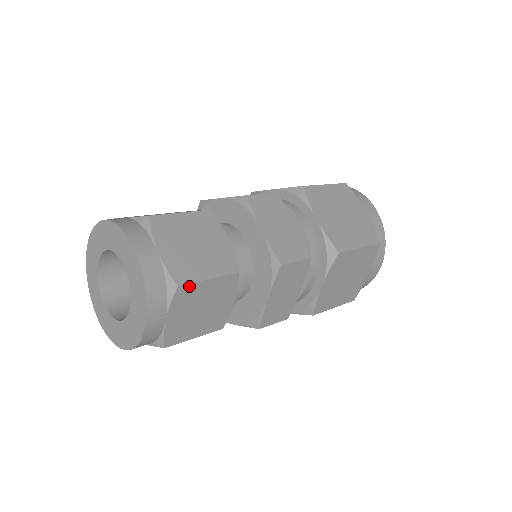
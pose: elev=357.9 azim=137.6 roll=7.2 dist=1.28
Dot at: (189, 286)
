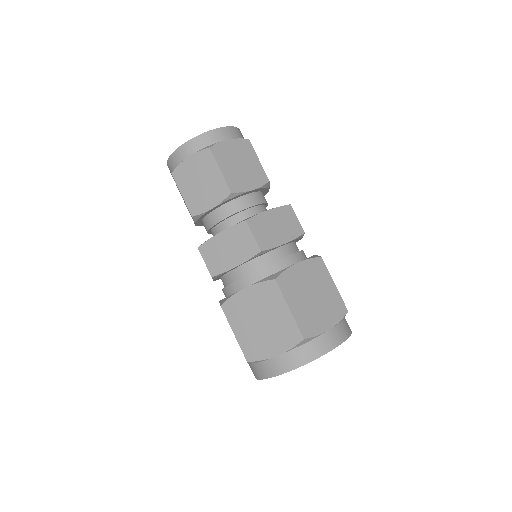
Dot at: (251, 147)
